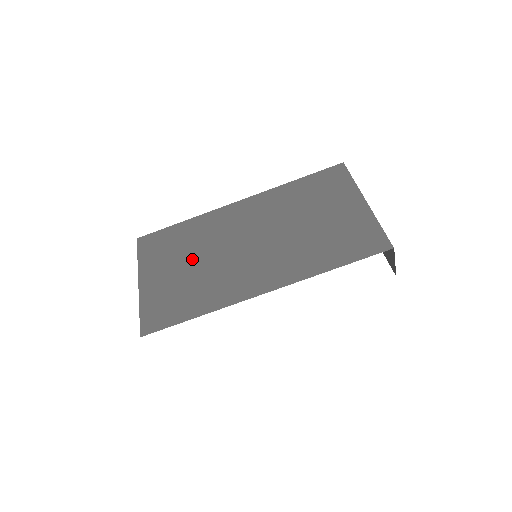
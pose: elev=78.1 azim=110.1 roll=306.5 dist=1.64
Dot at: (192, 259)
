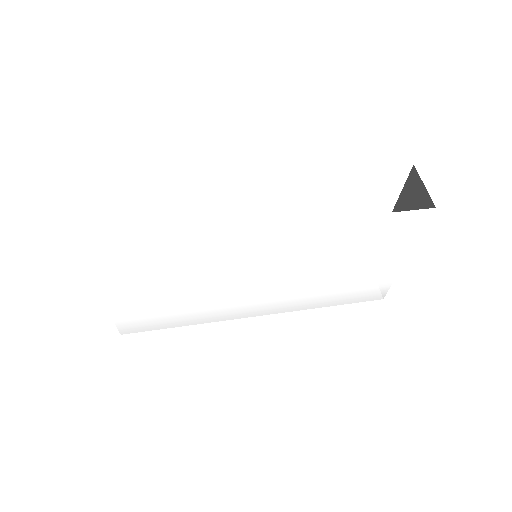
Dot at: occluded
